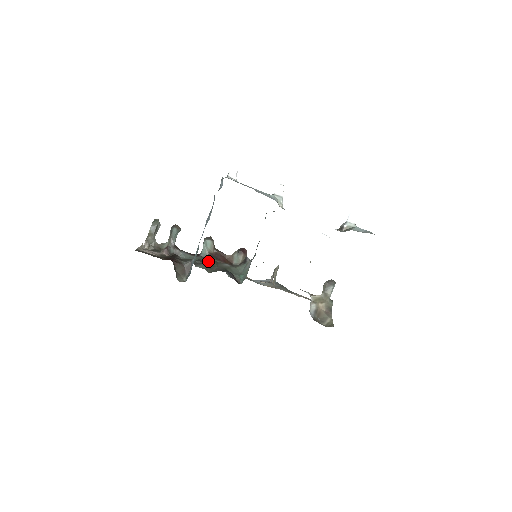
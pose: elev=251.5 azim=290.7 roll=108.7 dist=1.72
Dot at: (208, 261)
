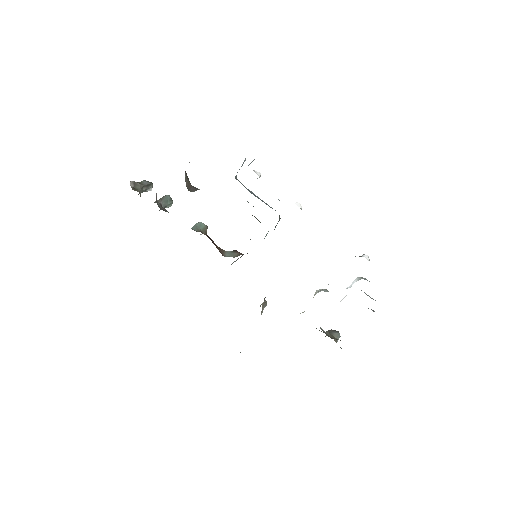
Dot at: occluded
